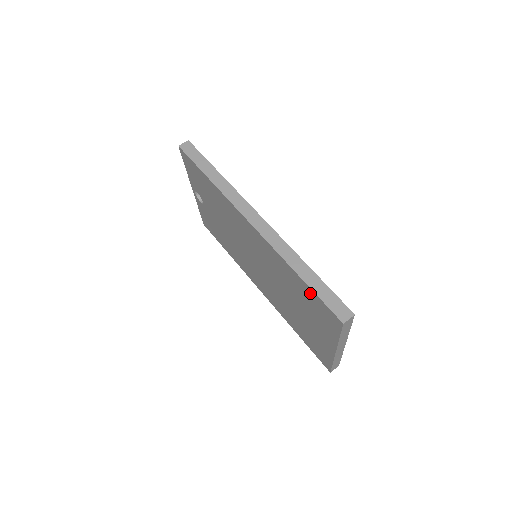
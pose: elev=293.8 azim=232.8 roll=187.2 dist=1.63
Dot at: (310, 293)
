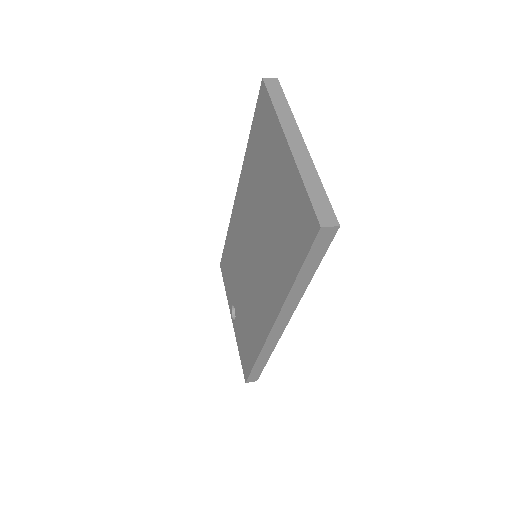
Dot at: (255, 128)
